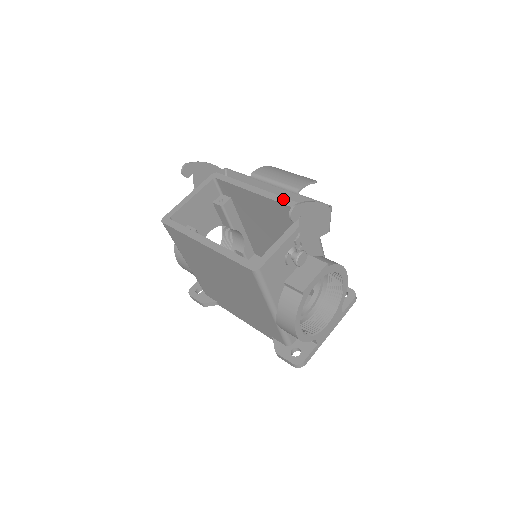
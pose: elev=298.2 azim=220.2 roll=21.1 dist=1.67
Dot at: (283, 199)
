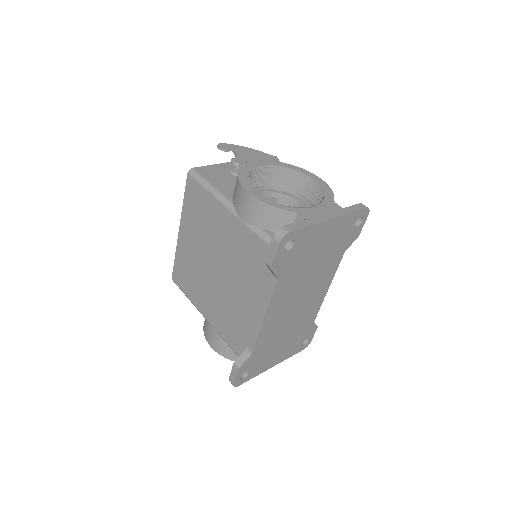
Dot at: occluded
